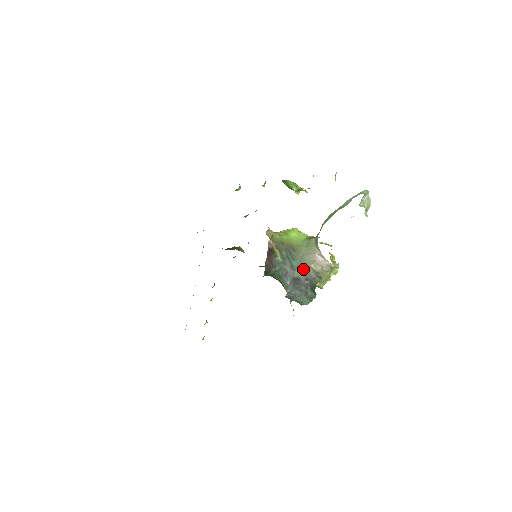
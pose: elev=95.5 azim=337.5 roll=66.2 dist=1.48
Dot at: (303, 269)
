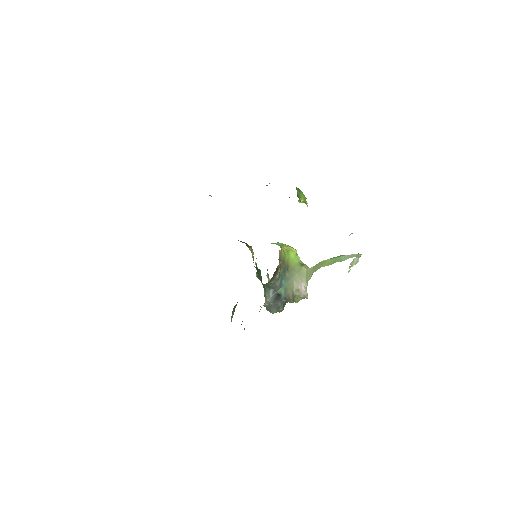
Dot at: (287, 290)
